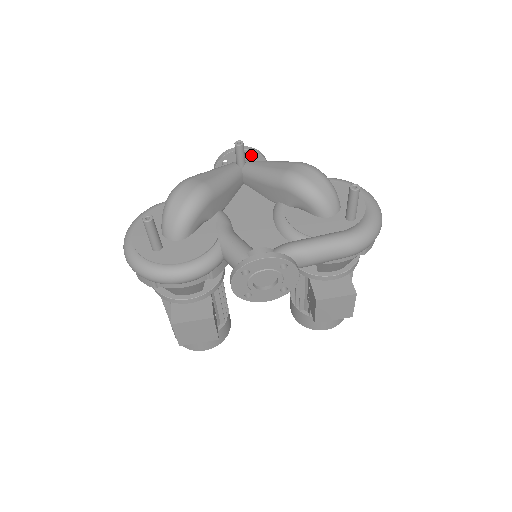
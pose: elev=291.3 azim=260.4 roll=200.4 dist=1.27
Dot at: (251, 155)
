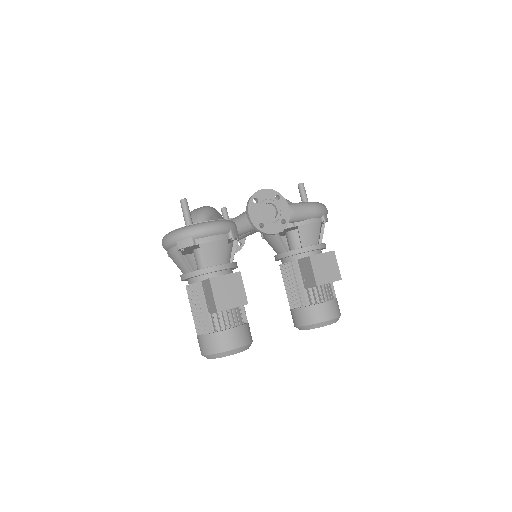
Dot at: occluded
